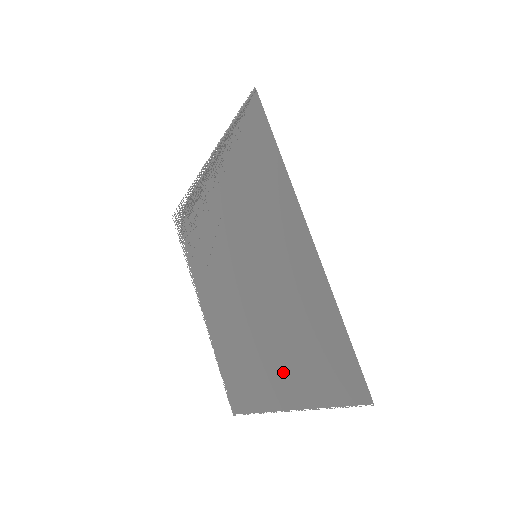
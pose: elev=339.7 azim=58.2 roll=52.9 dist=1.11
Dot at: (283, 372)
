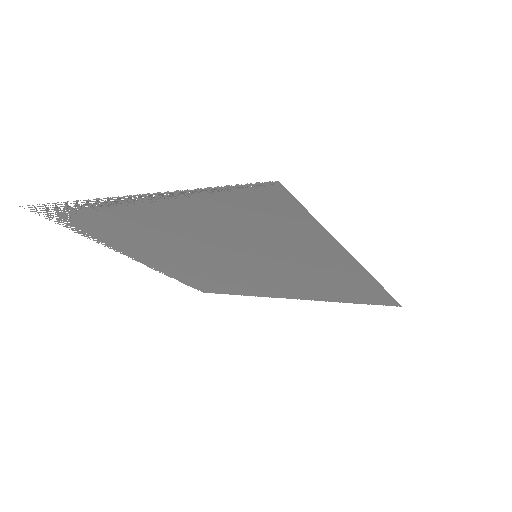
Dot at: (290, 291)
